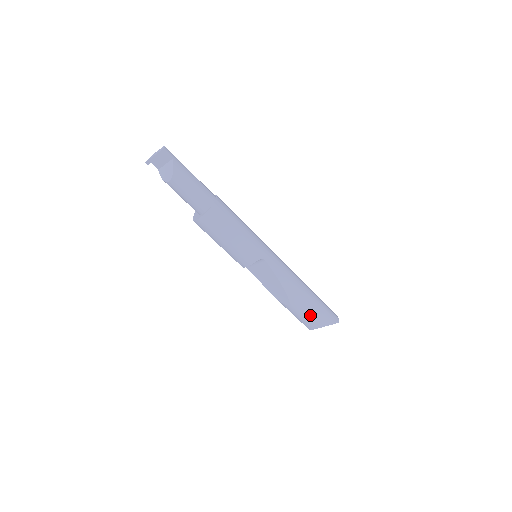
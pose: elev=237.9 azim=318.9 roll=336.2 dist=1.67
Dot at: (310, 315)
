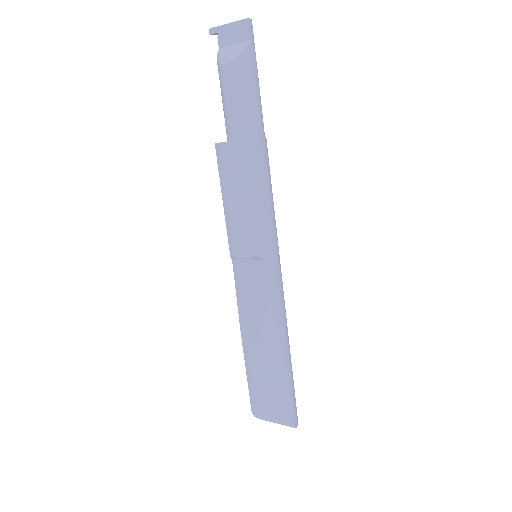
Dot at: (270, 388)
